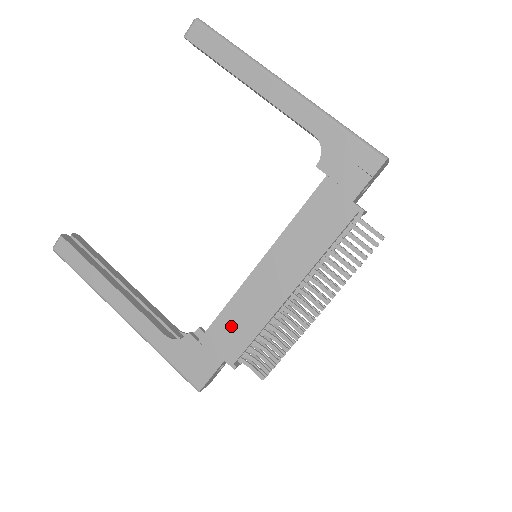
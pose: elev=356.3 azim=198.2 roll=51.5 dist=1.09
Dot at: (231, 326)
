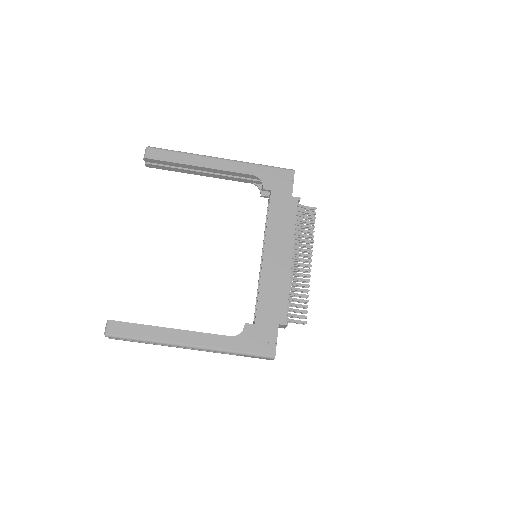
Dot at: (270, 300)
